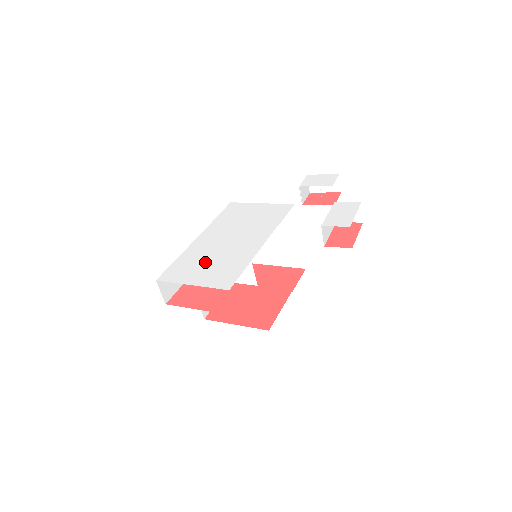
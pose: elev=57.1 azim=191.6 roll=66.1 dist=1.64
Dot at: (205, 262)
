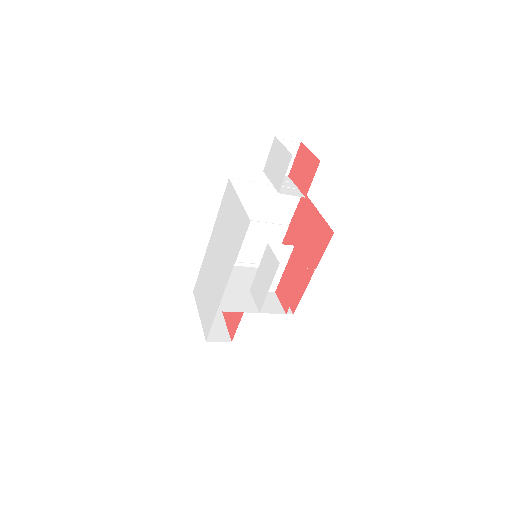
Dot at: (206, 289)
